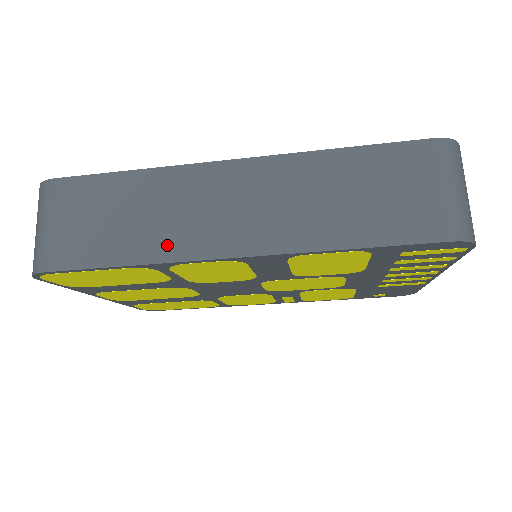
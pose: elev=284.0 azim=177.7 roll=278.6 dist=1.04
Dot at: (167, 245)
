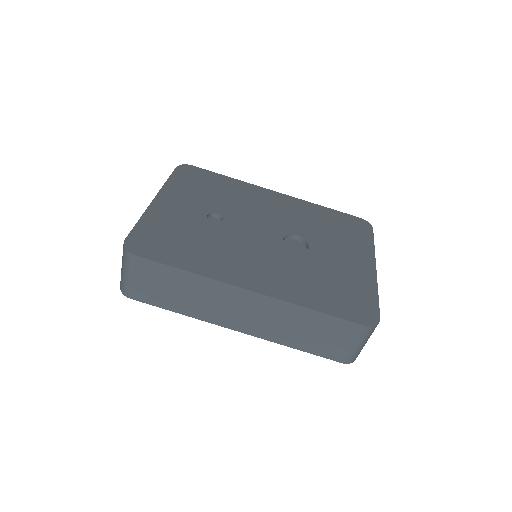
Dot at: (202, 313)
